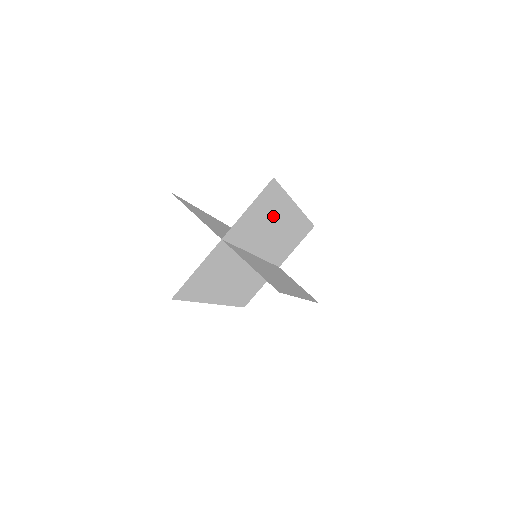
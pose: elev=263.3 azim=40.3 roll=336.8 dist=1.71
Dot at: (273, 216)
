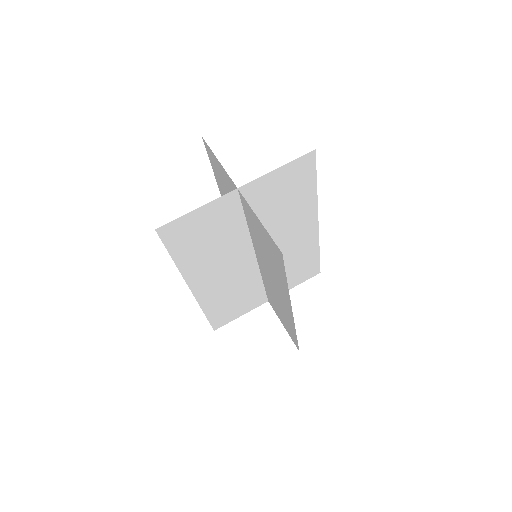
Dot at: (293, 210)
